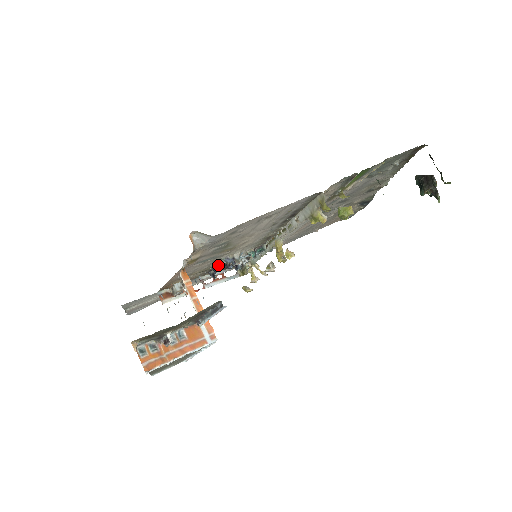
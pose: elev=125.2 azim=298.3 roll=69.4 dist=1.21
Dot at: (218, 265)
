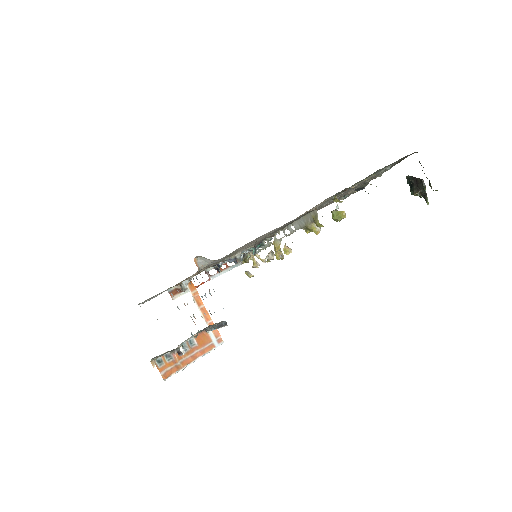
Dot at: (221, 262)
